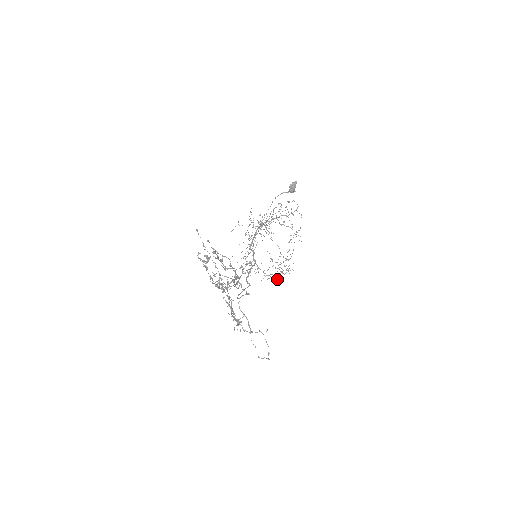
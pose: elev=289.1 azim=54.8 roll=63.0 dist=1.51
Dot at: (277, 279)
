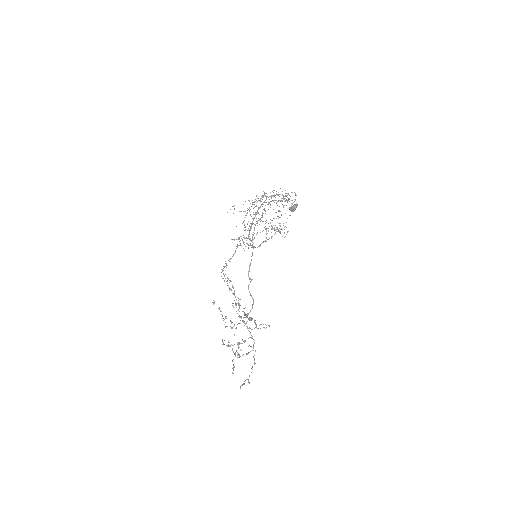
Dot at: occluded
